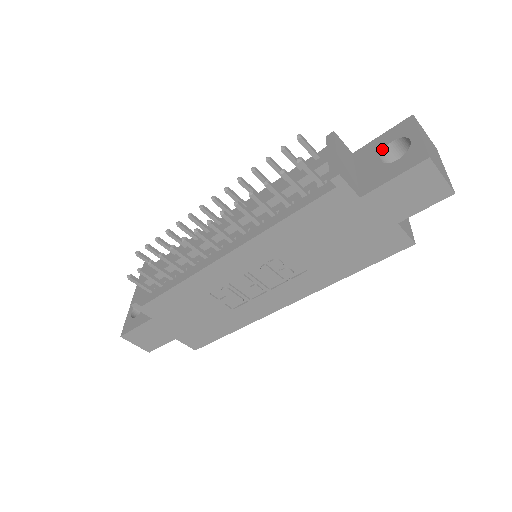
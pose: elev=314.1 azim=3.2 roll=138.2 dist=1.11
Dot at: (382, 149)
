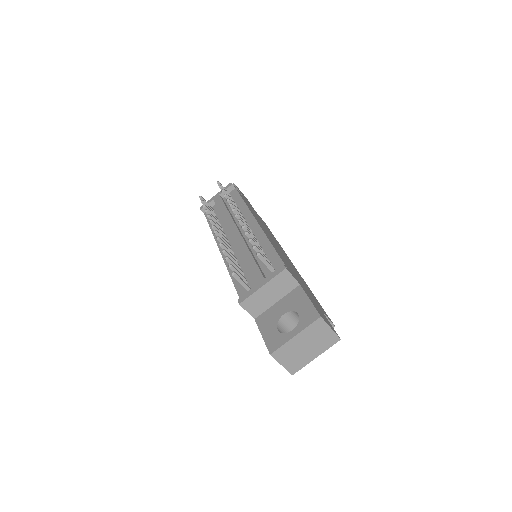
Dot at: (293, 310)
